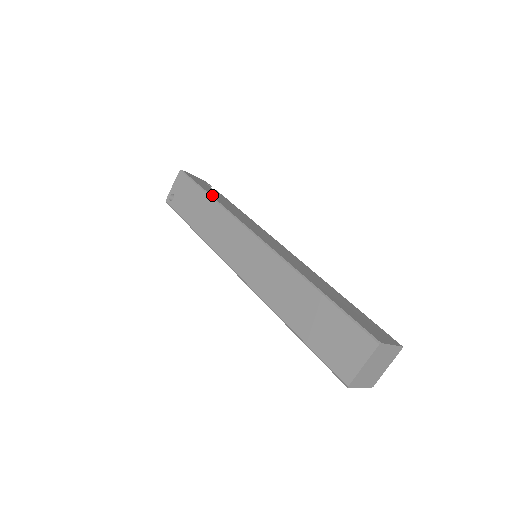
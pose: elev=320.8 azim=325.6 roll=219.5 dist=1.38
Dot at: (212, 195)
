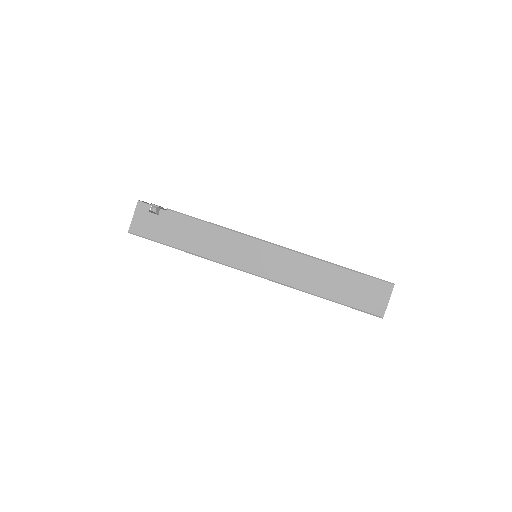
Dot at: (182, 247)
